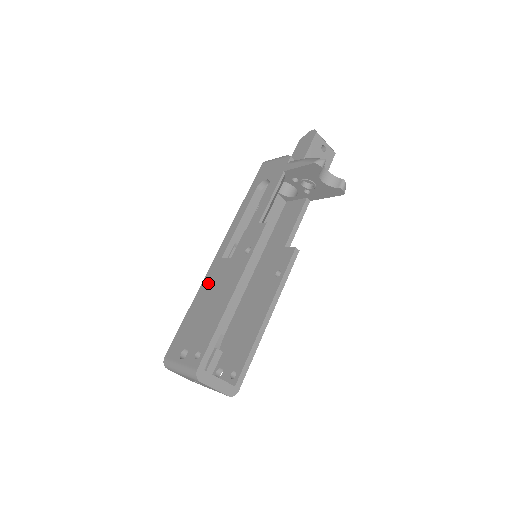
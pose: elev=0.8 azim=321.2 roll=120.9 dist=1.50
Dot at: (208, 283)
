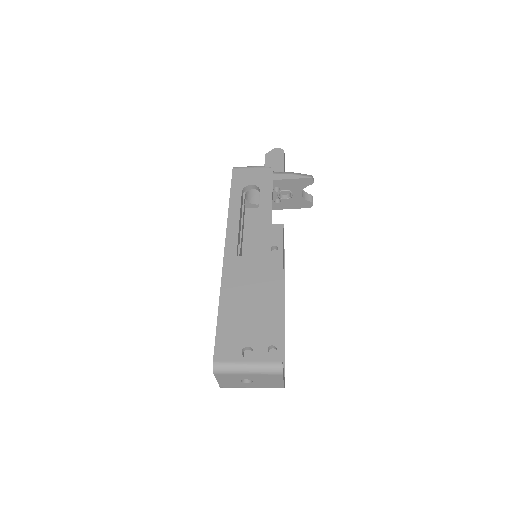
Dot at: (233, 281)
